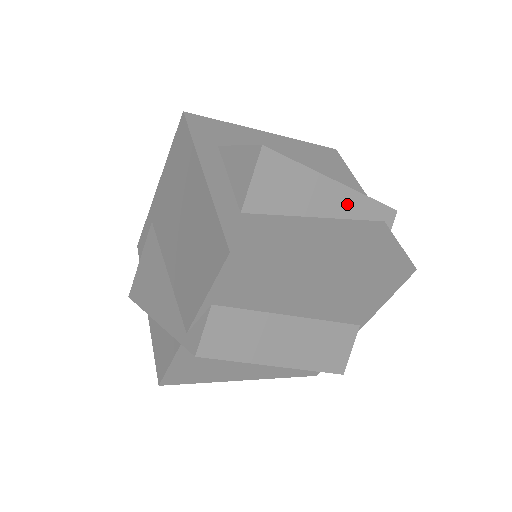
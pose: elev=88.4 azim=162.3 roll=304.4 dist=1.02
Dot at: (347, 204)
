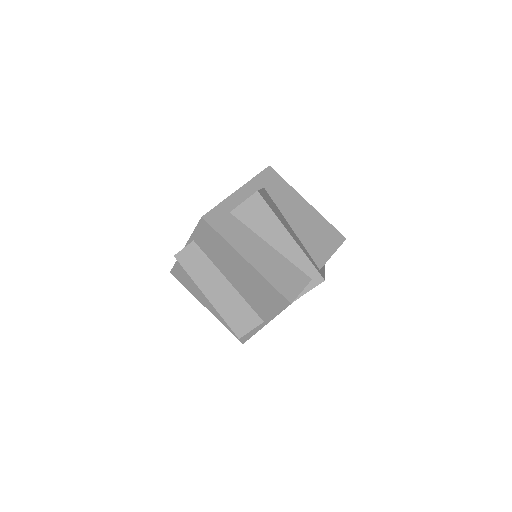
Dot at: (291, 251)
